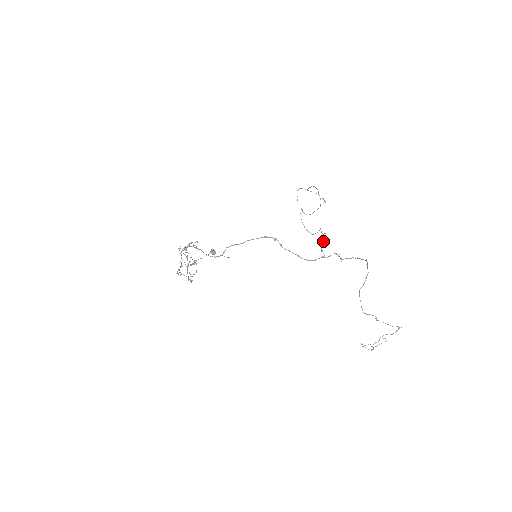
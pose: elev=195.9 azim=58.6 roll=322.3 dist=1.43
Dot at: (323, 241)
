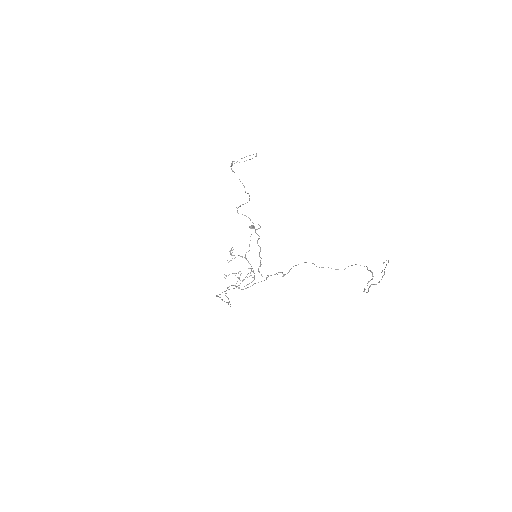
Dot at: occluded
